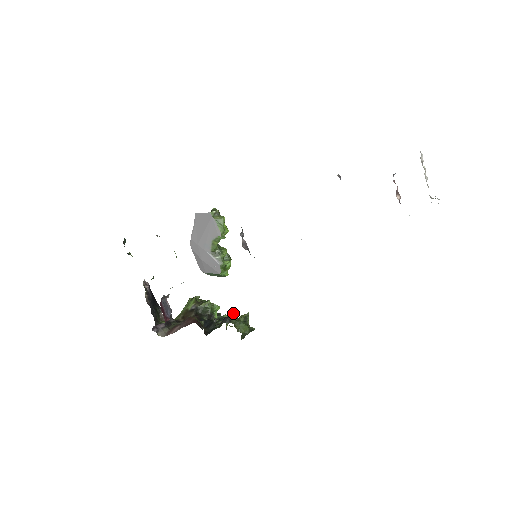
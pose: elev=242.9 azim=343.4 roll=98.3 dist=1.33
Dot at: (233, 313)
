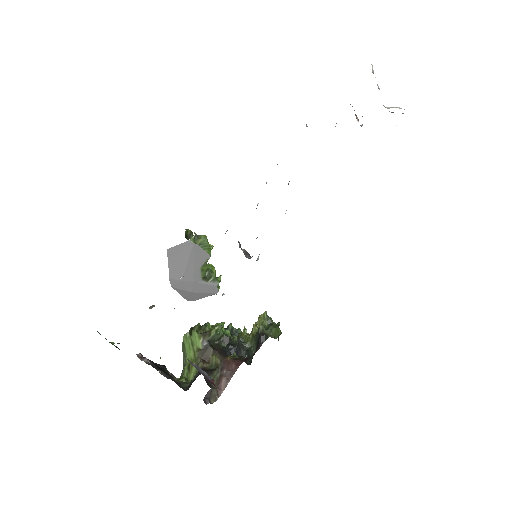
Dot at: (262, 326)
